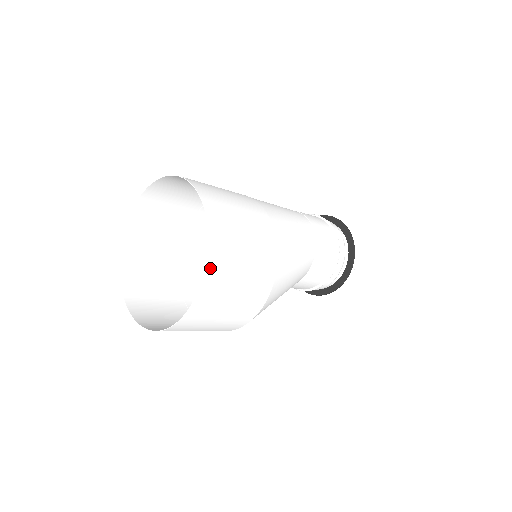
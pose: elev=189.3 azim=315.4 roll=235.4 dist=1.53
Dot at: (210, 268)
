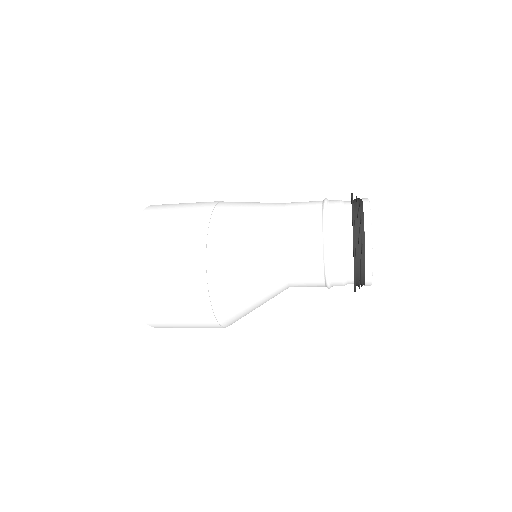
Dot at: (138, 300)
